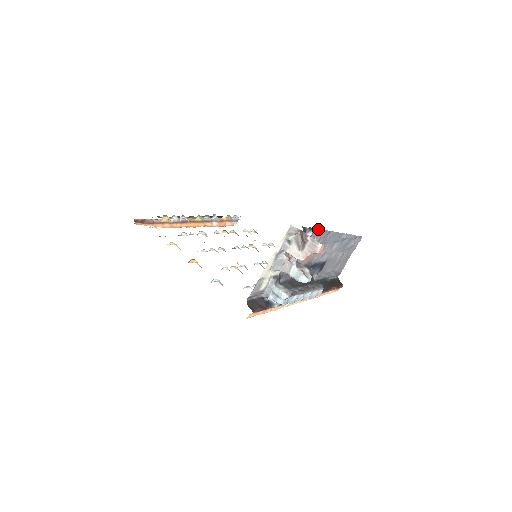
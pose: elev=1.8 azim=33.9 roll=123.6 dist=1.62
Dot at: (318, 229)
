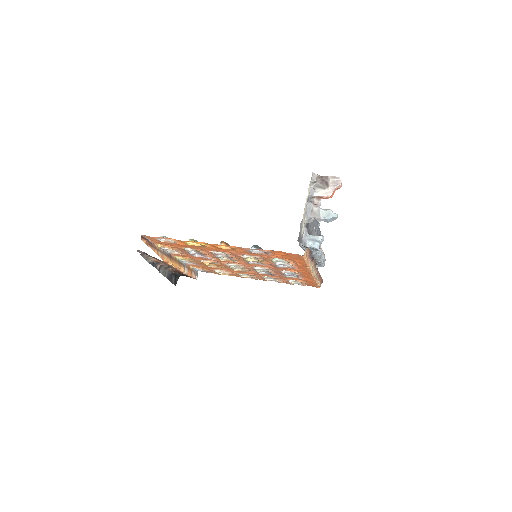
Dot at: occluded
